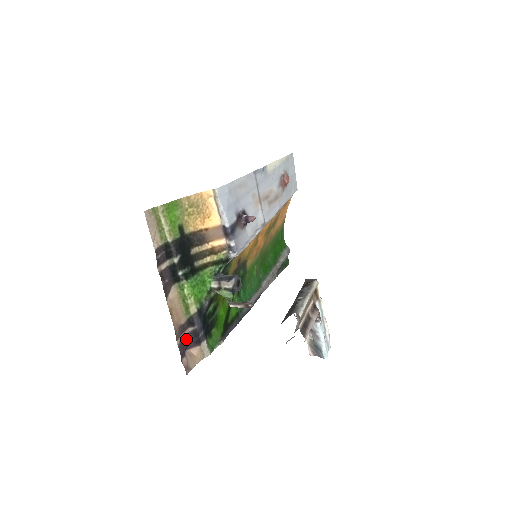
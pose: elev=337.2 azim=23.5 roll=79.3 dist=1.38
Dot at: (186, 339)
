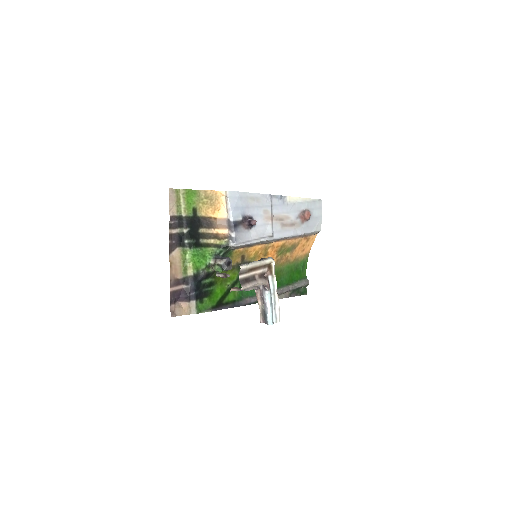
Dot at: (179, 292)
